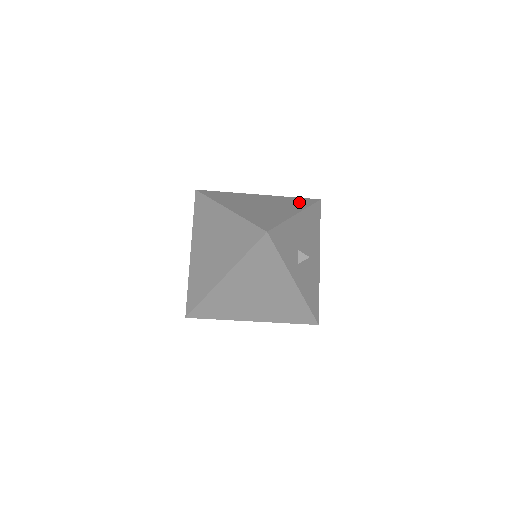
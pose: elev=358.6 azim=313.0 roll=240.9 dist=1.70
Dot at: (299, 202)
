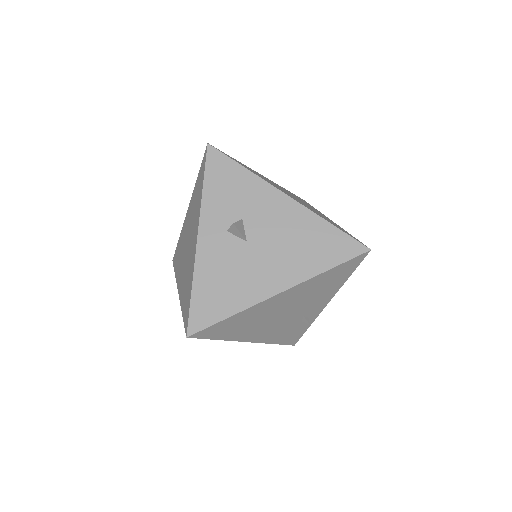
Dot at: occluded
